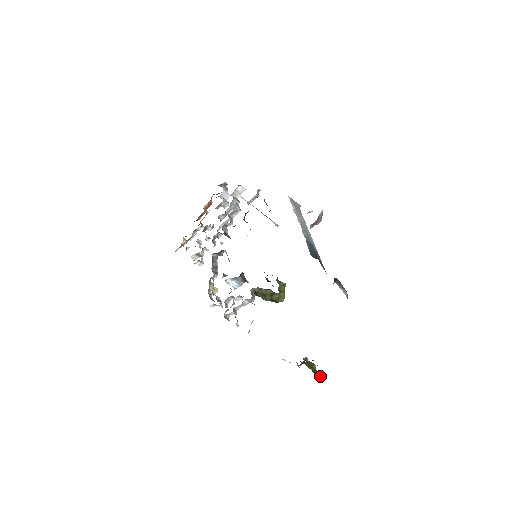
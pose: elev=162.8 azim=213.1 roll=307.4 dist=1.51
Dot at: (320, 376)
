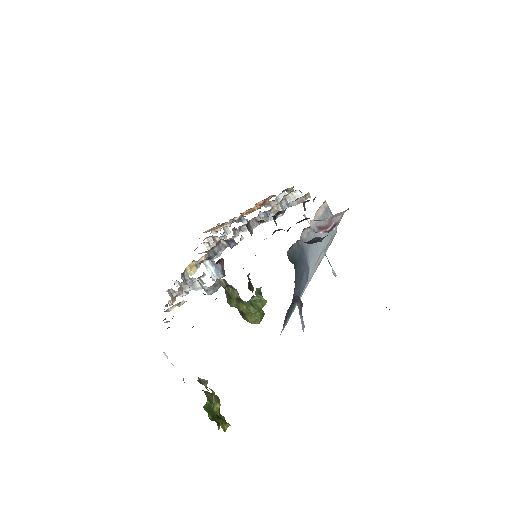
Dot at: (212, 419)
